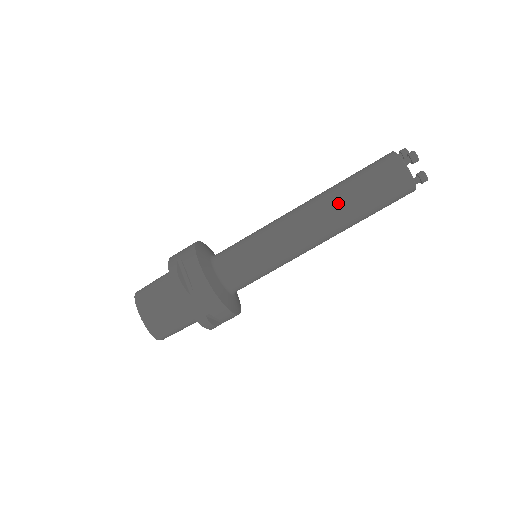
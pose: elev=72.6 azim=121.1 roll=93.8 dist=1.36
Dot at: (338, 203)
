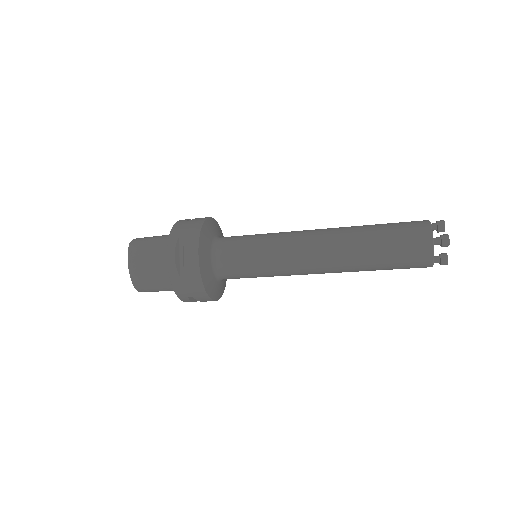
Dot at: (352, 252)
